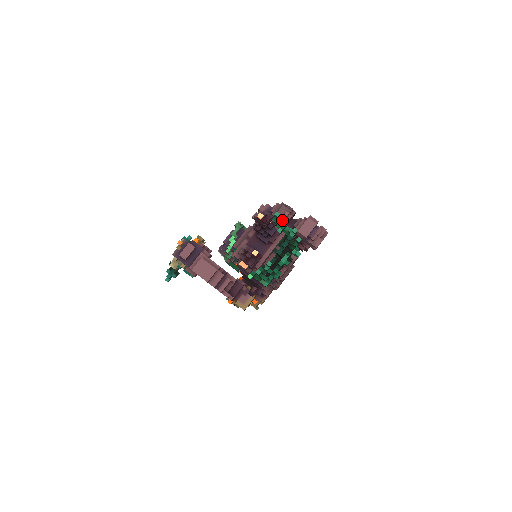
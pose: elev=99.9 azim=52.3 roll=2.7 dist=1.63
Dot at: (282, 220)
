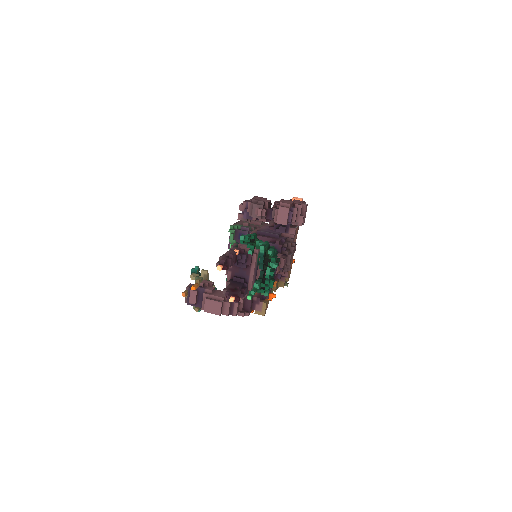
Dot at: (250, 237)
